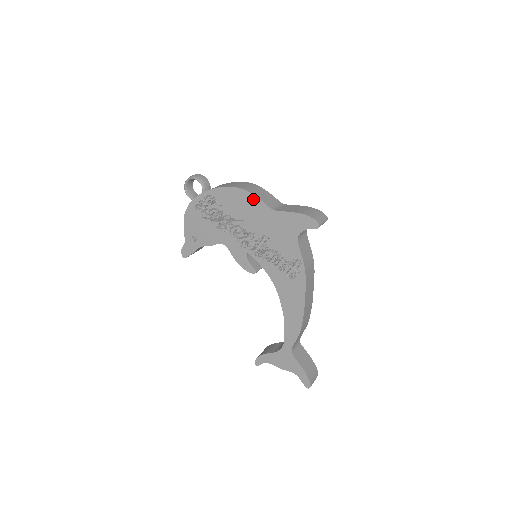
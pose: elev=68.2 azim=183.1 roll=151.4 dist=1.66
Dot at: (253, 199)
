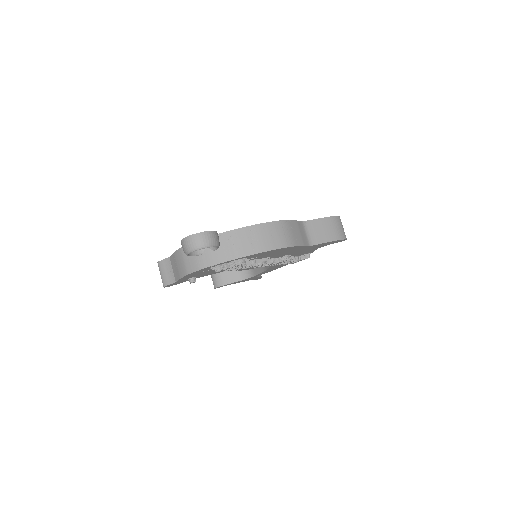
Dot at: occluded
